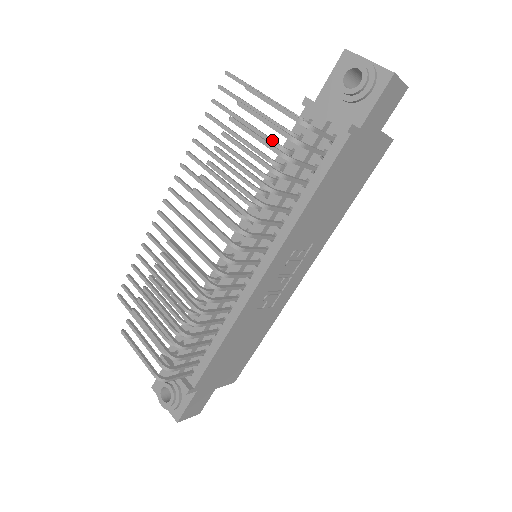
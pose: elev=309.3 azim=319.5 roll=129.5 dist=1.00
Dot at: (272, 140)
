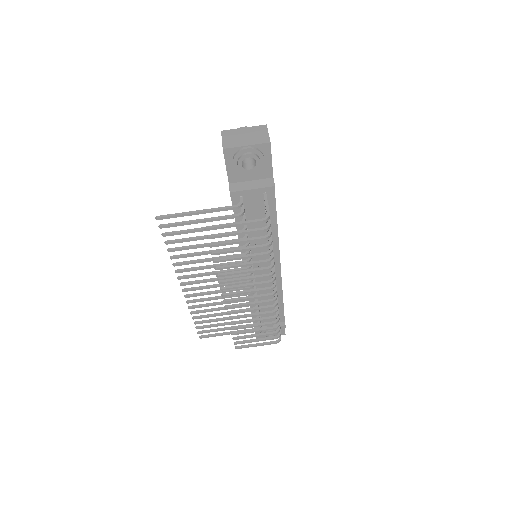
Dot at: occluded
